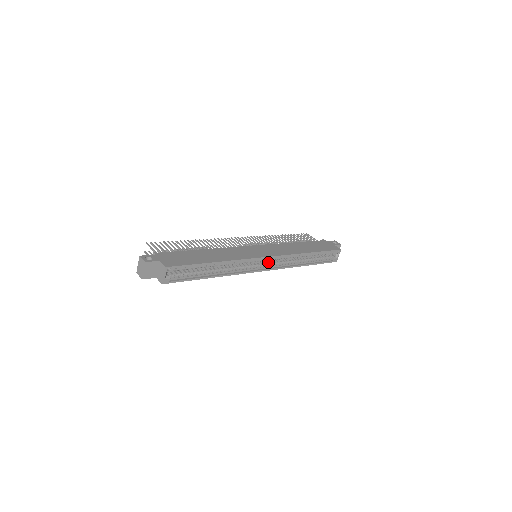
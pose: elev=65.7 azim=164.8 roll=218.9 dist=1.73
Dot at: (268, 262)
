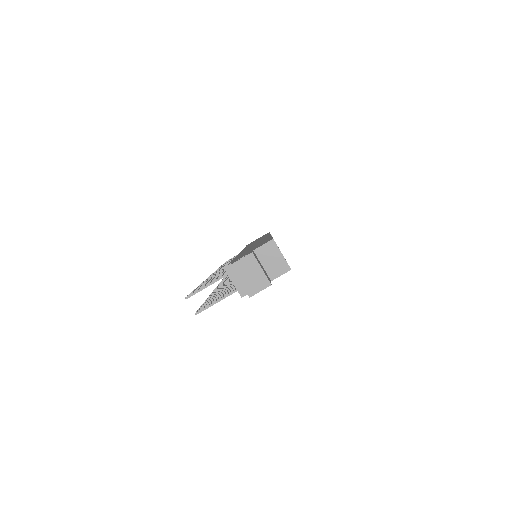
Dot at: occluded
